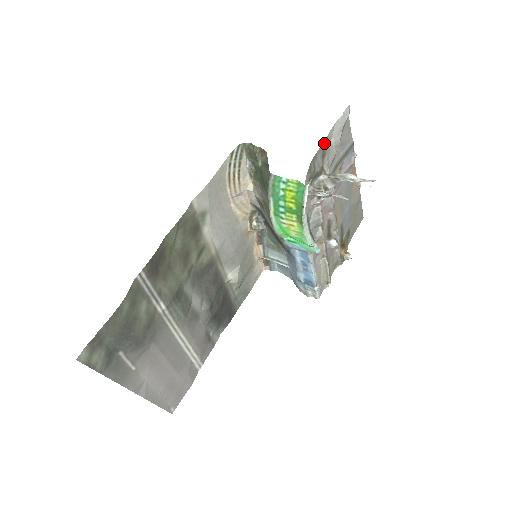
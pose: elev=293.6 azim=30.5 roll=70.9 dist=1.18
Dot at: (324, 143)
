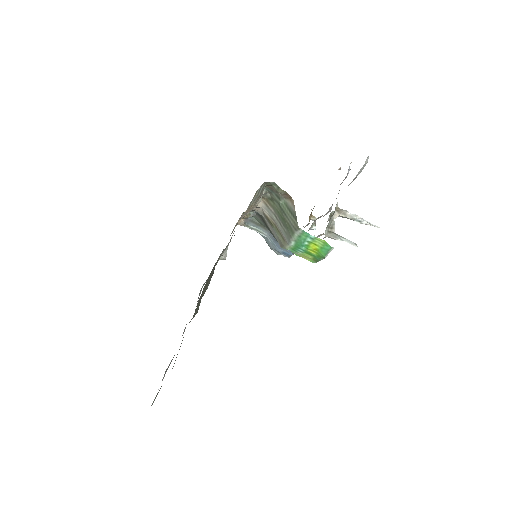
Dot at: occluded
